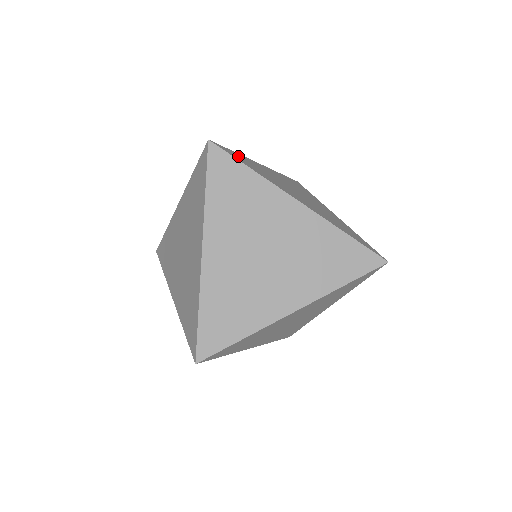
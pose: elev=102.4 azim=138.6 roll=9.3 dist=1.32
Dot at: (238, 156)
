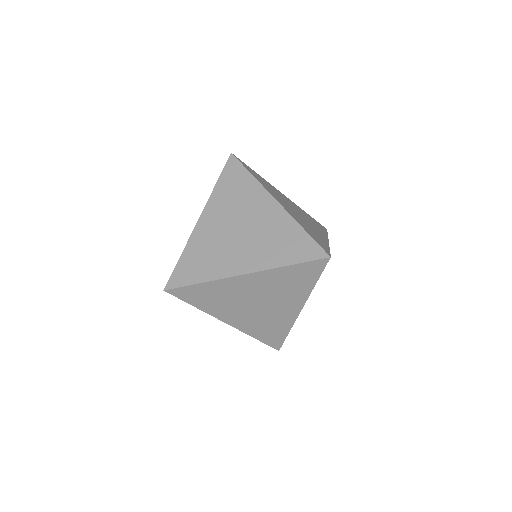
Dot at: (253, 171)
